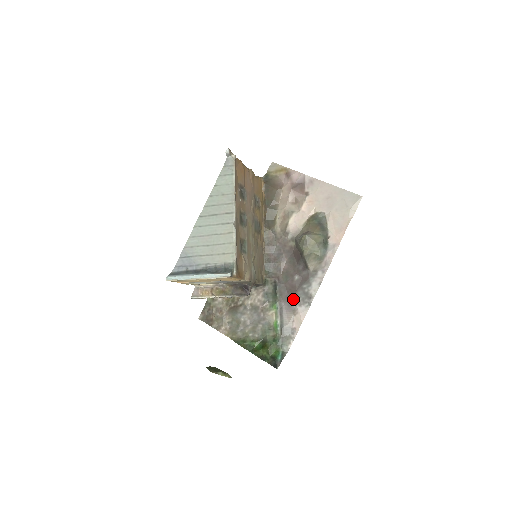
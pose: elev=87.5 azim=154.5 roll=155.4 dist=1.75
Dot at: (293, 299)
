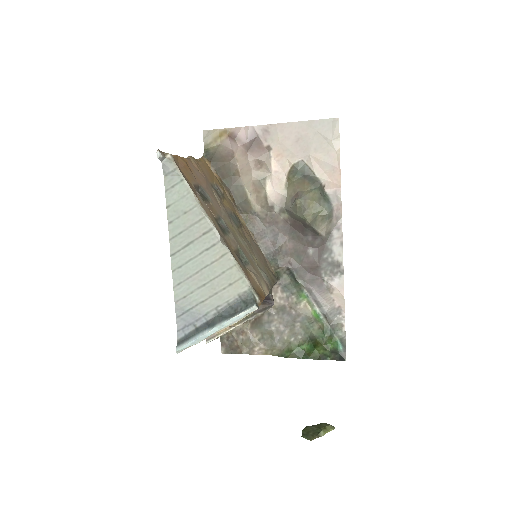
Dot at: (320, 277)
